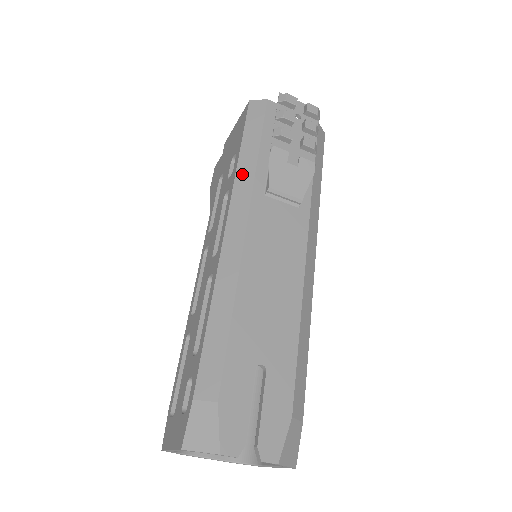
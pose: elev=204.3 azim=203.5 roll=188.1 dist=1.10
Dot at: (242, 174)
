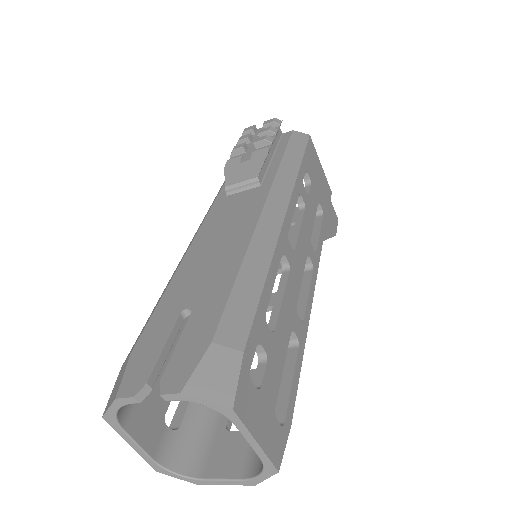
Dot at: occluded
